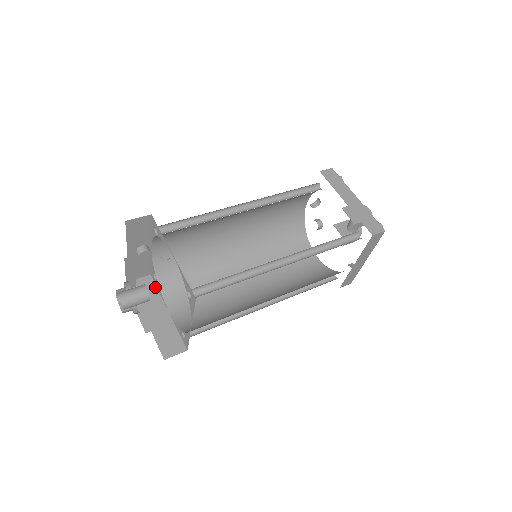
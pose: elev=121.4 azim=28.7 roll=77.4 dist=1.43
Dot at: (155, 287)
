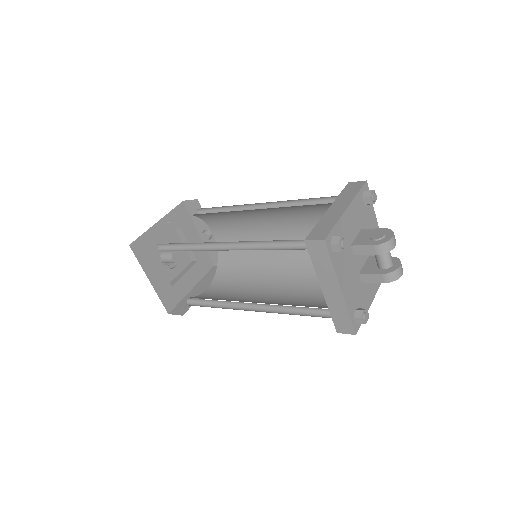
Dot at: occluded
